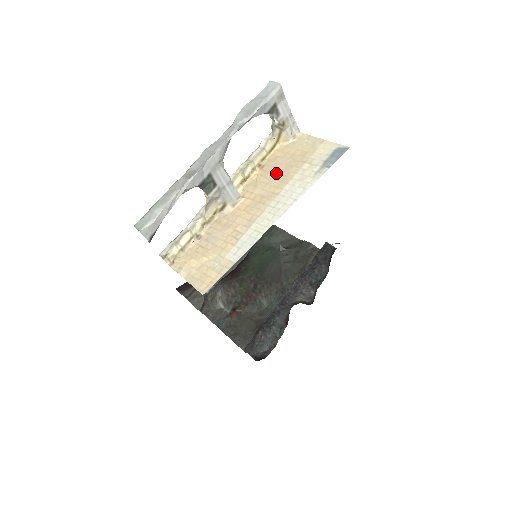
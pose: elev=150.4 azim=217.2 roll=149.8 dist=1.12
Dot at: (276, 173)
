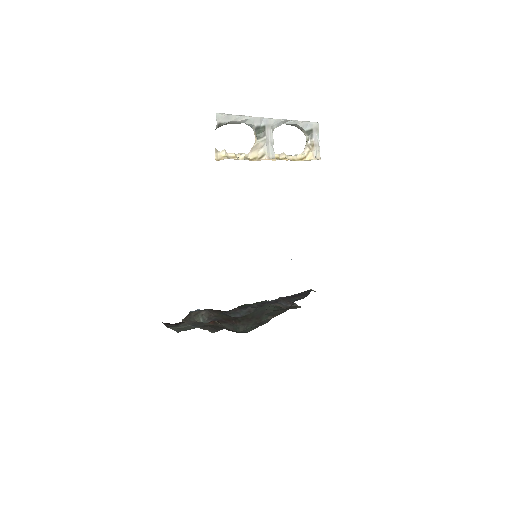
Dot at: occluded
